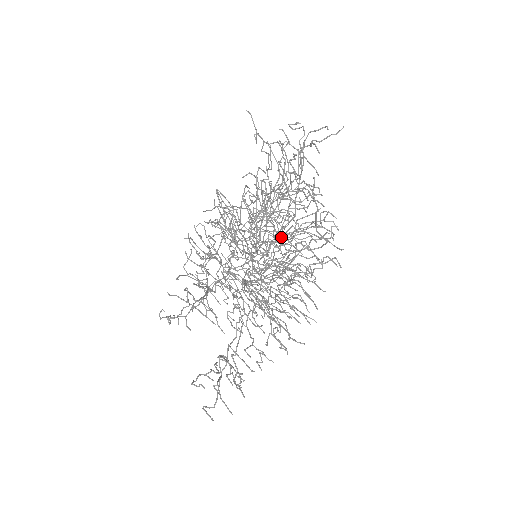
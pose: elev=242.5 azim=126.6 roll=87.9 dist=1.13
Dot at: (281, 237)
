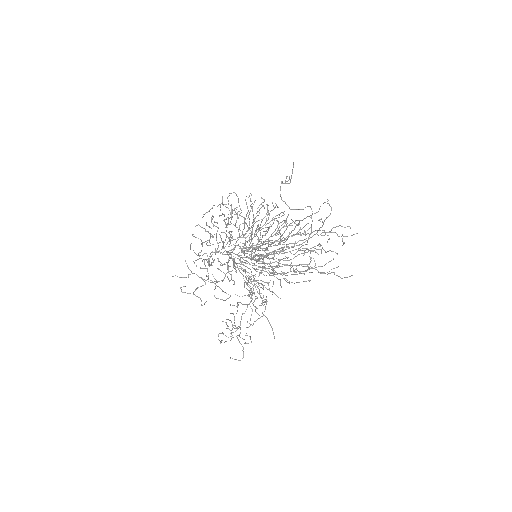
Dot at: occluded
